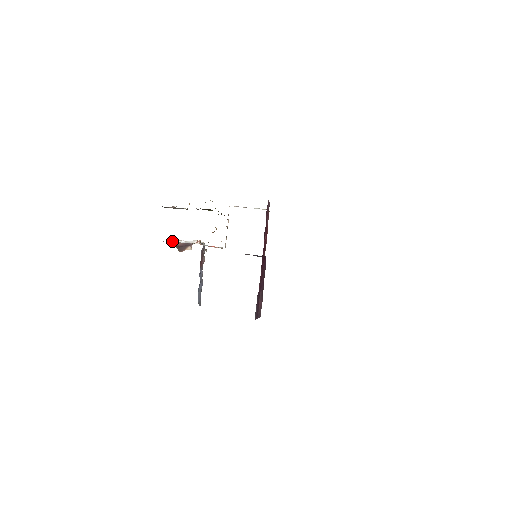
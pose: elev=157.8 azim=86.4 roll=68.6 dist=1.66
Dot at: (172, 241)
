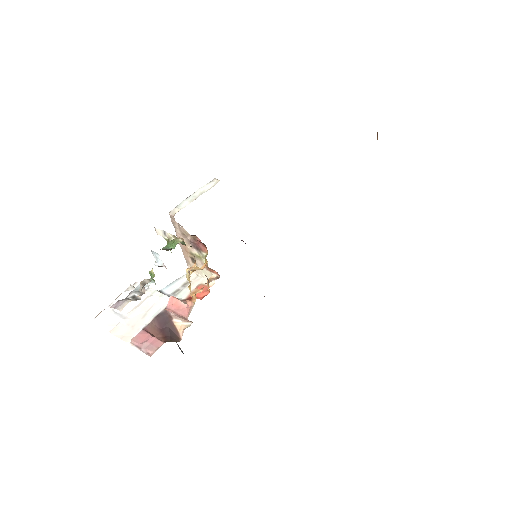
Dot at: (153, 339)
